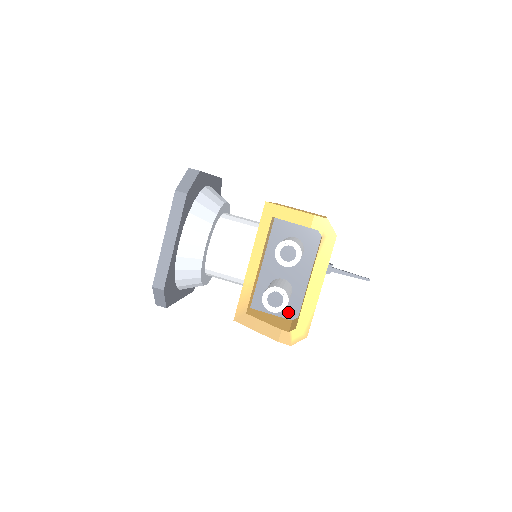
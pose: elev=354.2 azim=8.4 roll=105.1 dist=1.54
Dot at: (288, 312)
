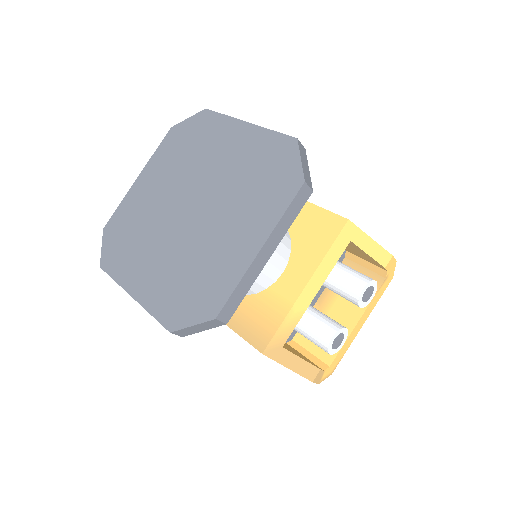
Dot at: occluded
